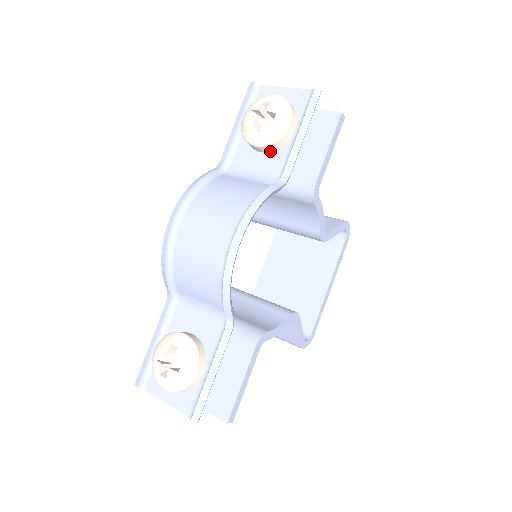
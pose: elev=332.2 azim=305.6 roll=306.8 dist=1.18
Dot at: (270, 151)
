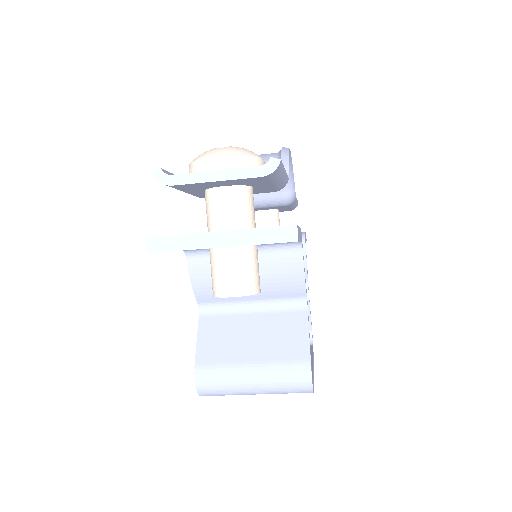
Dot at: occluded
